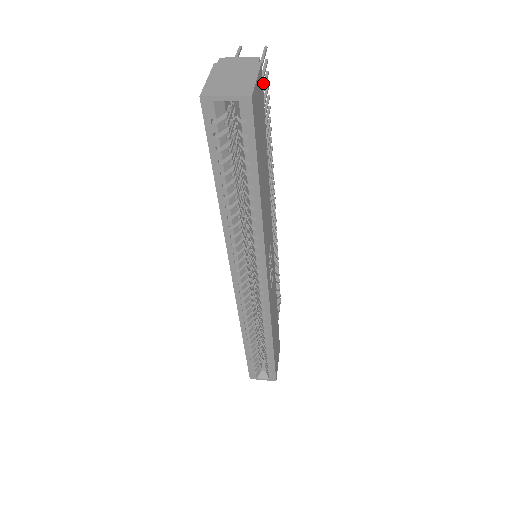
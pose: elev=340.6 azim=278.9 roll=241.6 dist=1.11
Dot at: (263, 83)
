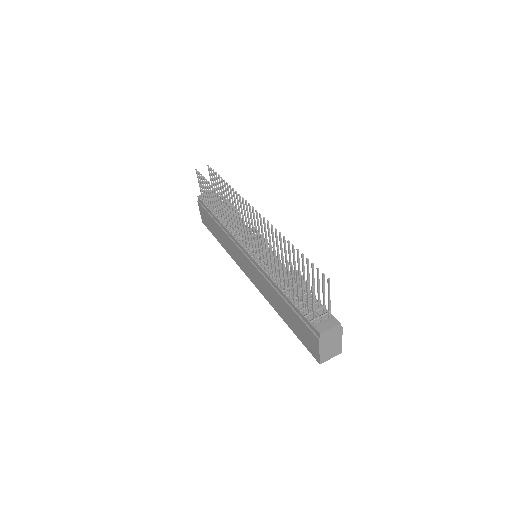
Dot at: (318, 283)
